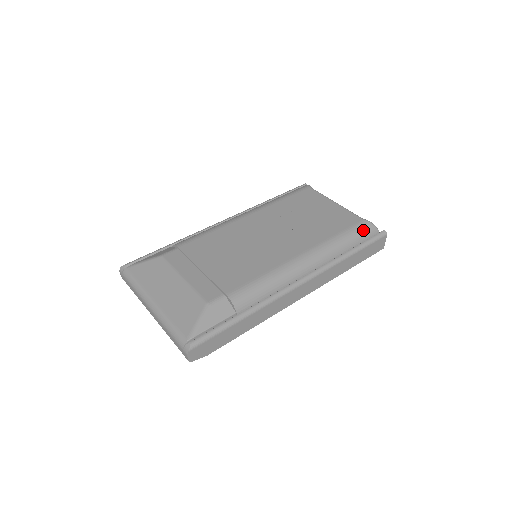
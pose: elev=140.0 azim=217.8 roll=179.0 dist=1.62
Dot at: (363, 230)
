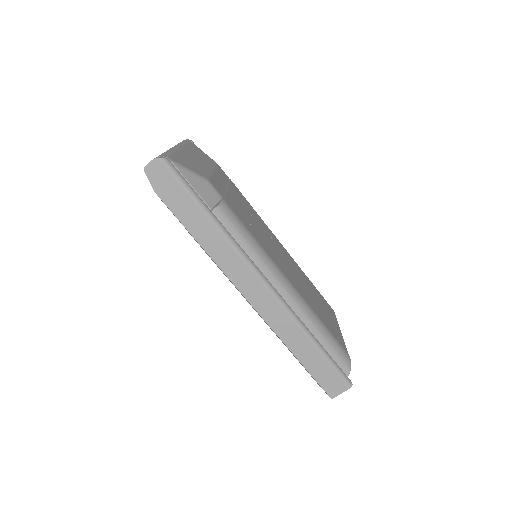
Dot at: (341, 354)
